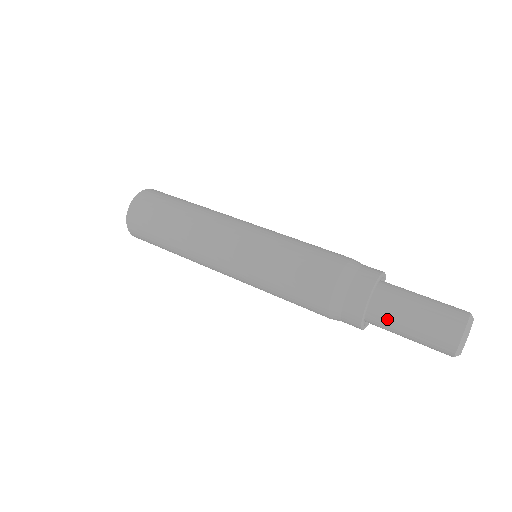
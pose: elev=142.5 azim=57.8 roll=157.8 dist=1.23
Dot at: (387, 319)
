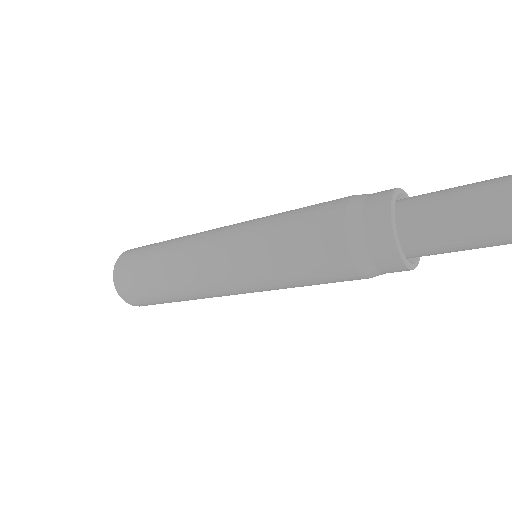
Dot at: (426, 198)
